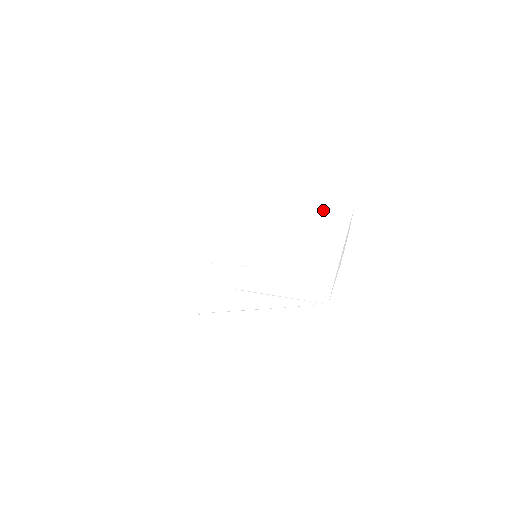
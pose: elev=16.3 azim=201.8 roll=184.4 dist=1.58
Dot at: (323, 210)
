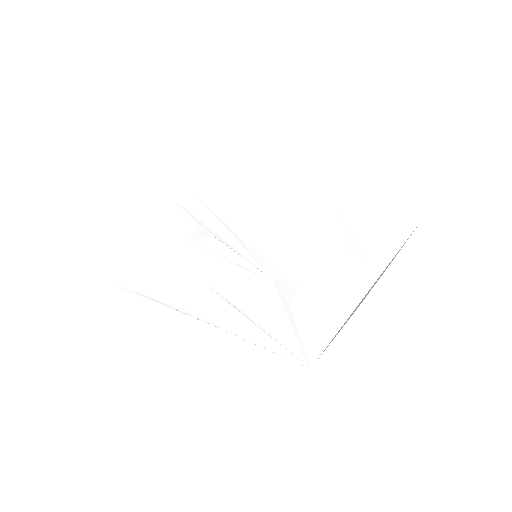
Dot at: (368, 216)
